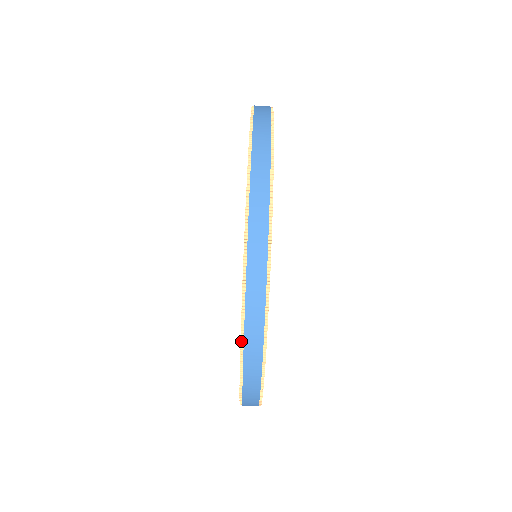
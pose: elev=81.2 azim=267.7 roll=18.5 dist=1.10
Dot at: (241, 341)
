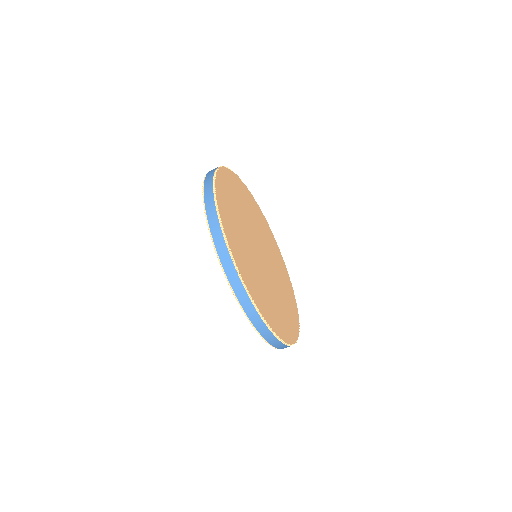
Dot at: occluded
